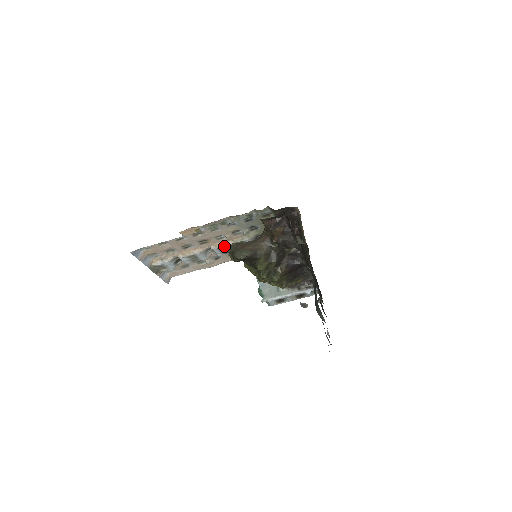
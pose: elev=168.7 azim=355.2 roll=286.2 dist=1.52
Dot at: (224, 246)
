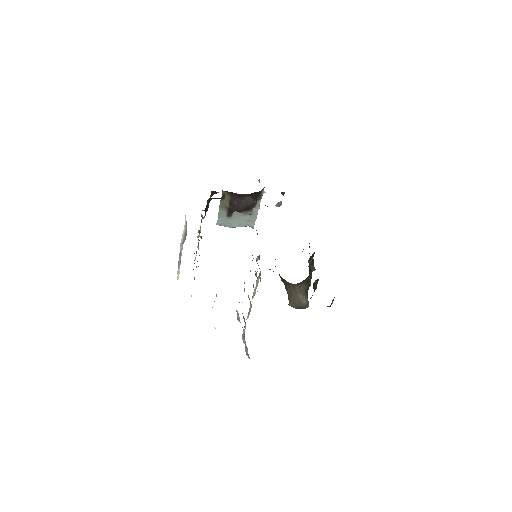
Dot at: (255, 290)
